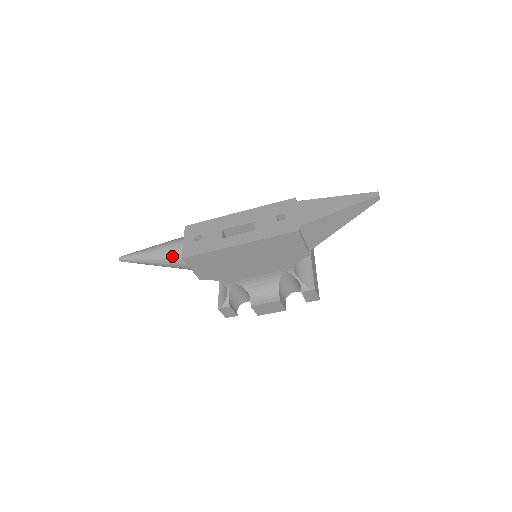
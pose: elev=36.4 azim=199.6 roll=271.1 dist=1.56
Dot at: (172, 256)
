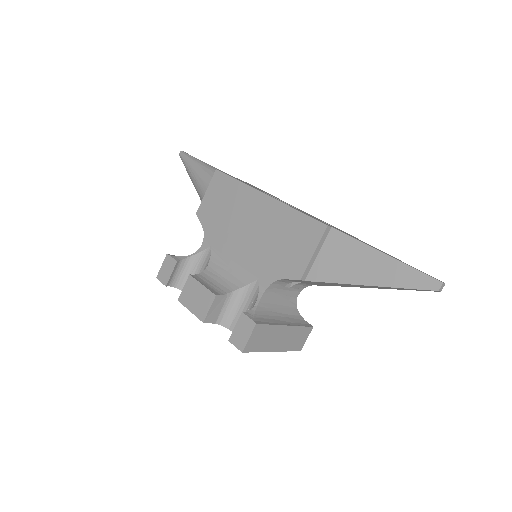
Dot at: (212, 173)
